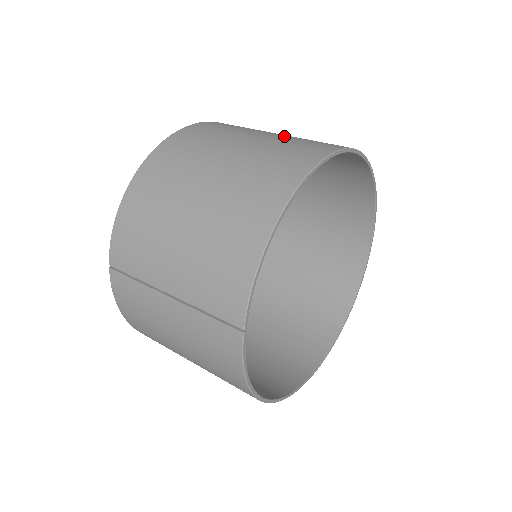
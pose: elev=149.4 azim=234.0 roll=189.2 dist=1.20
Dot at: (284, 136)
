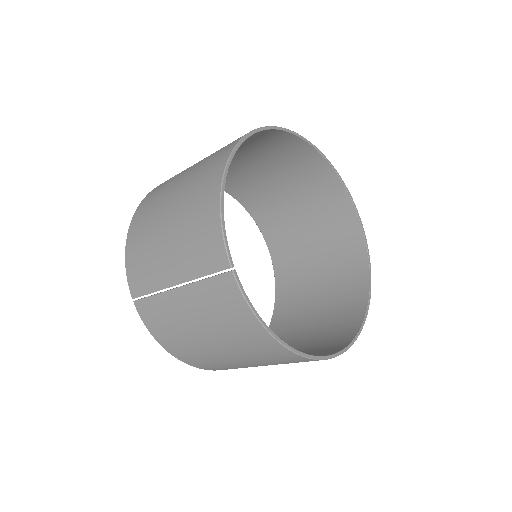
Dot at: occluded
